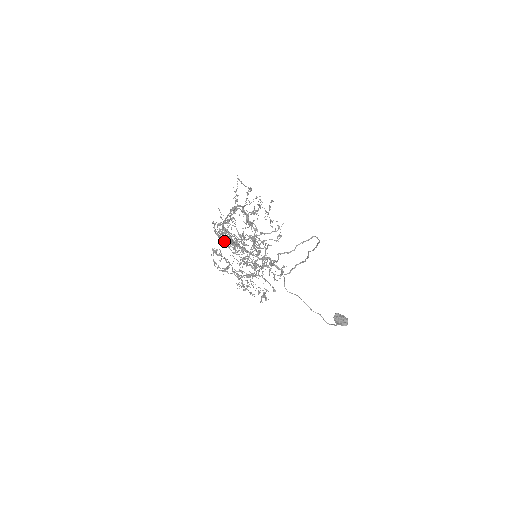
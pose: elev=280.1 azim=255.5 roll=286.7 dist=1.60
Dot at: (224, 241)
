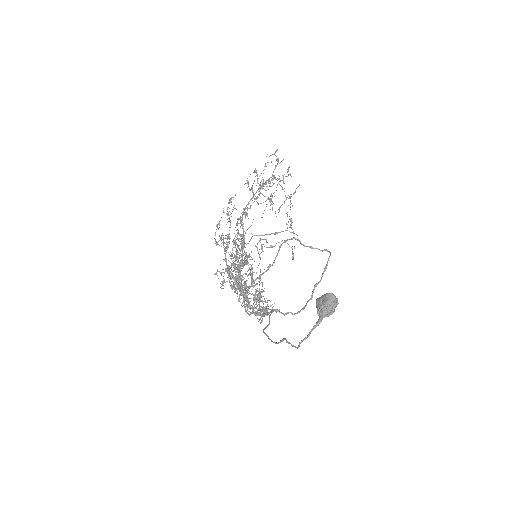
Dot at: occluded
